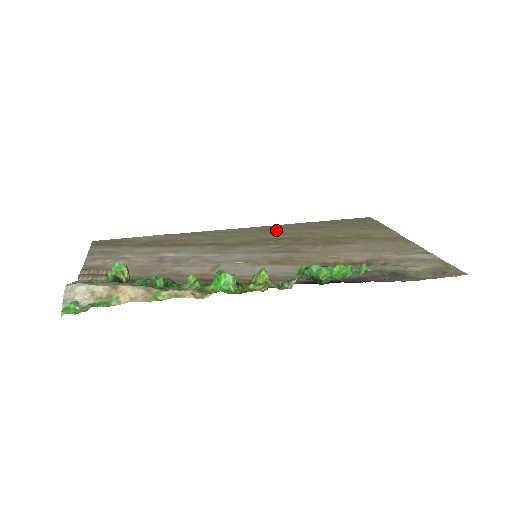
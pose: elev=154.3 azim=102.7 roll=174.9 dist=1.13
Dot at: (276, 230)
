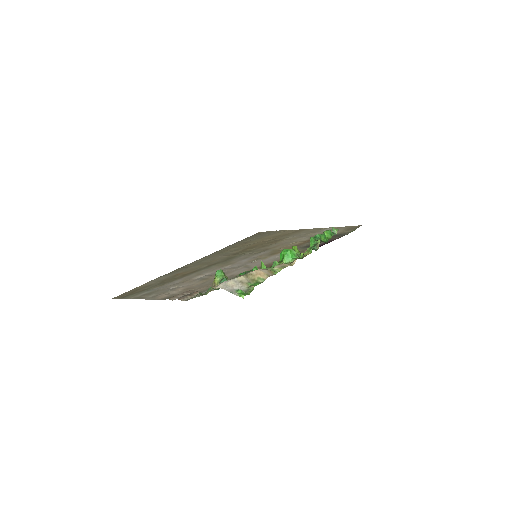
Dot at: (227, 250)
